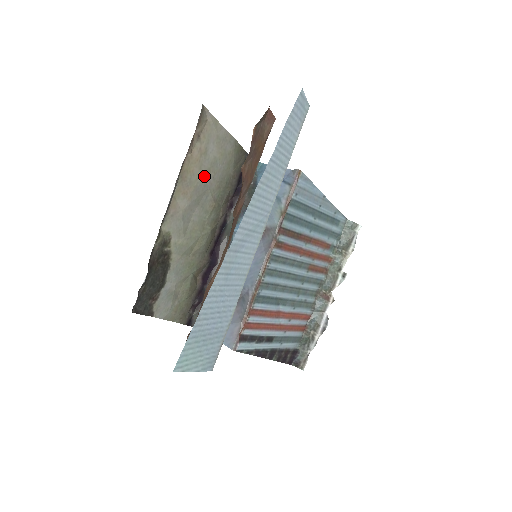
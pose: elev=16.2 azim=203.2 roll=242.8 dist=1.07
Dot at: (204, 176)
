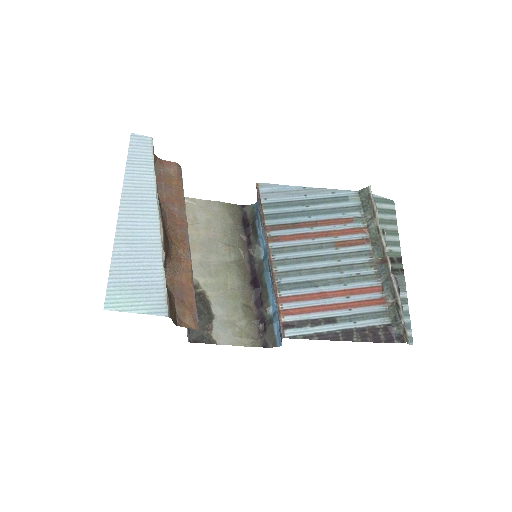
Dot at: (204, 233)
